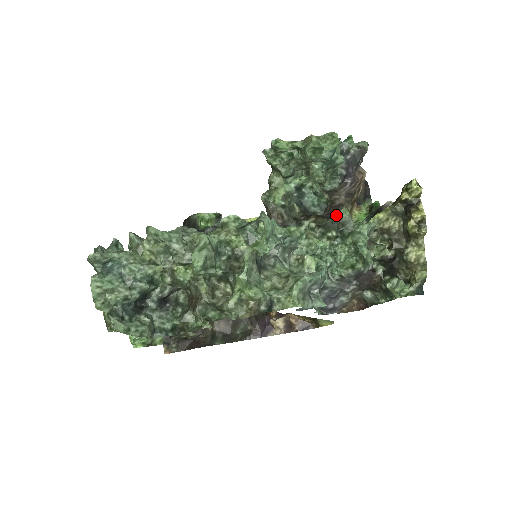
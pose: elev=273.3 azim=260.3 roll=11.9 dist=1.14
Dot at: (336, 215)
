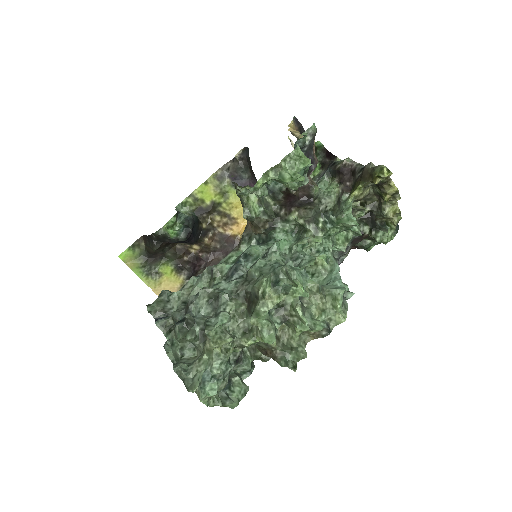
Dot at: (310, 196)
